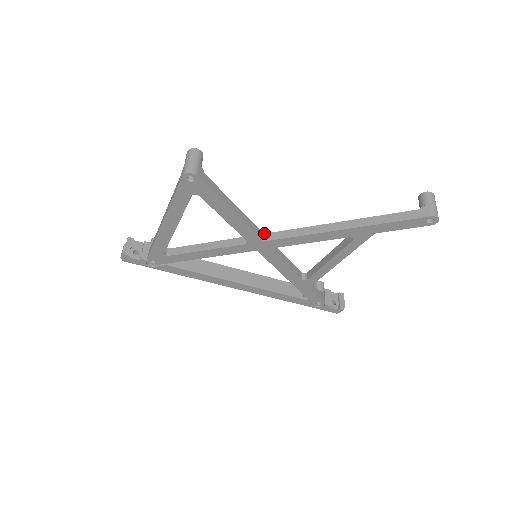
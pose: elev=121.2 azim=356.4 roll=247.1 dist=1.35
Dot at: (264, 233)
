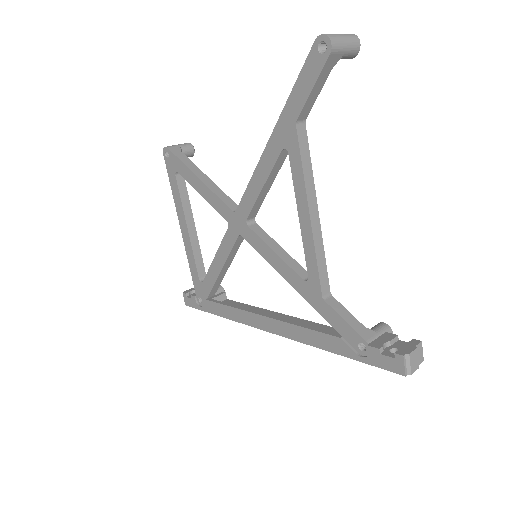
Dot at: occluded
